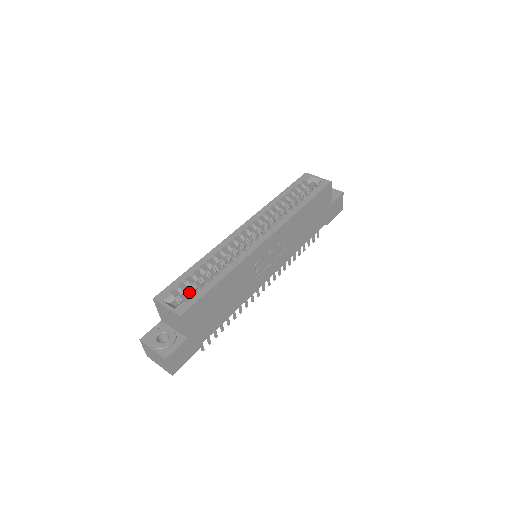
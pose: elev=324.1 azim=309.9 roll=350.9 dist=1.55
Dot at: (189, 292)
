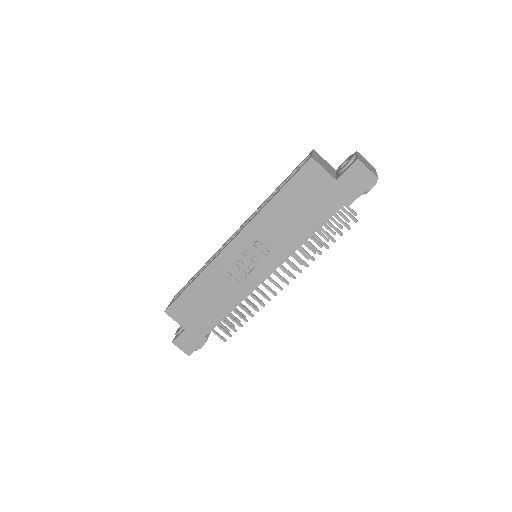
Dot at: occluded
